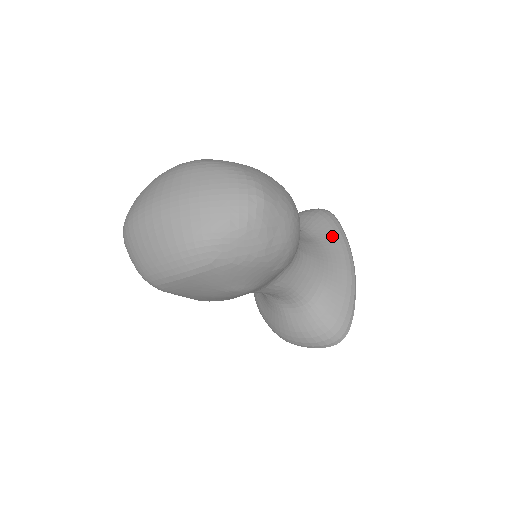
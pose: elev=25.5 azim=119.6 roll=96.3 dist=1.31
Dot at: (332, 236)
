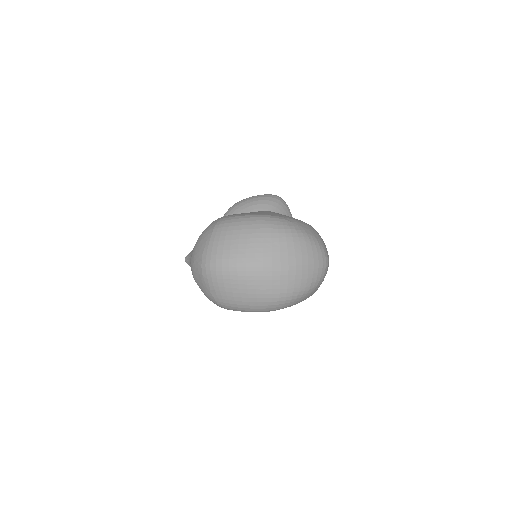
Dot at: occluded
